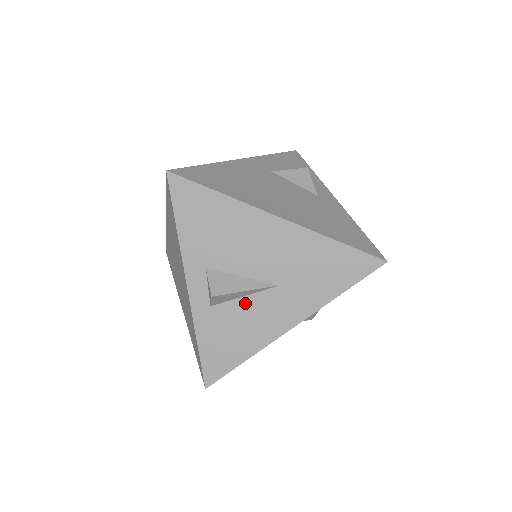
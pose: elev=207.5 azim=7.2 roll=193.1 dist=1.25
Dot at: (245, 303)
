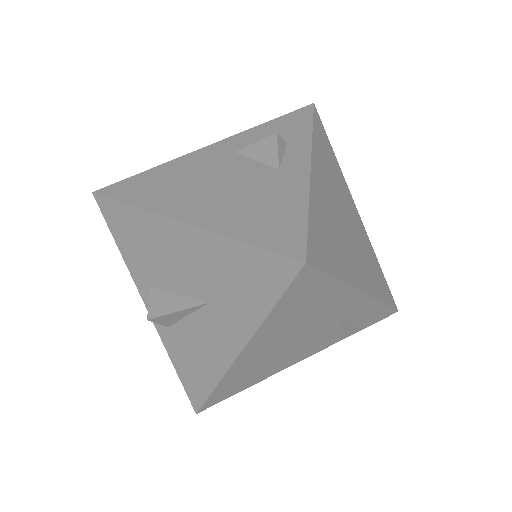
Dot at: (190, 324)
